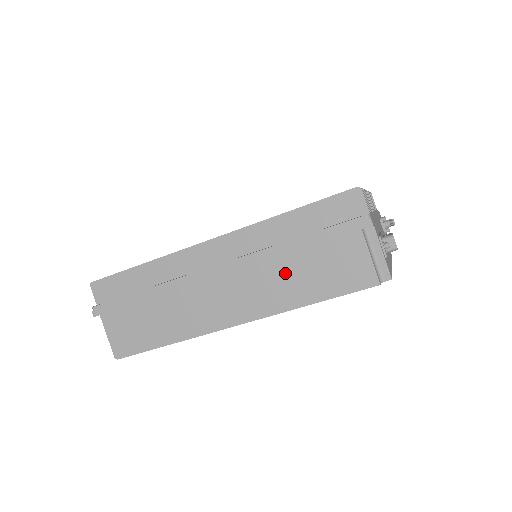
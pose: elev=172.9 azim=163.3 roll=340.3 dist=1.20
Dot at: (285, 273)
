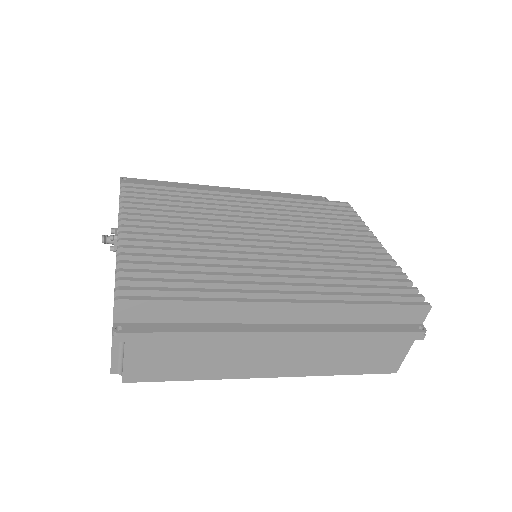
Dot at: (342, 352)
